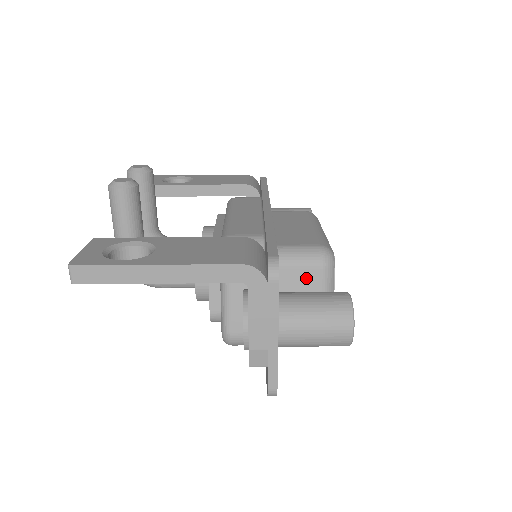
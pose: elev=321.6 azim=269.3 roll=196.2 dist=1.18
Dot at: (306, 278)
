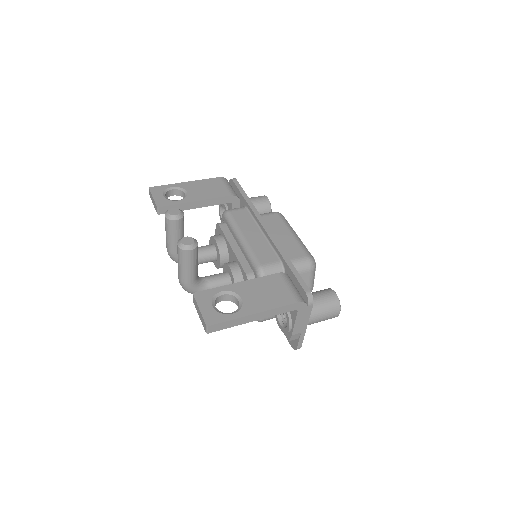
Dot at: (302, 278)
